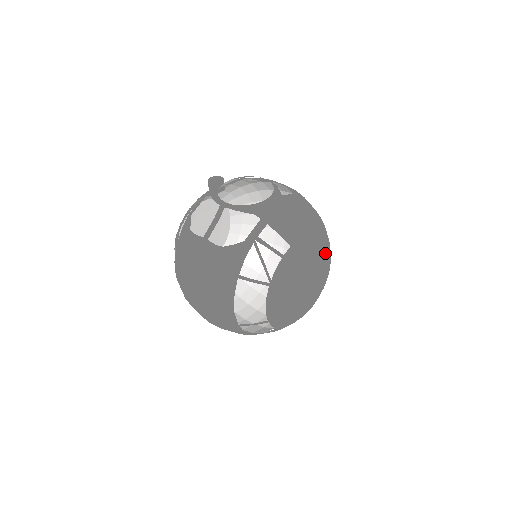
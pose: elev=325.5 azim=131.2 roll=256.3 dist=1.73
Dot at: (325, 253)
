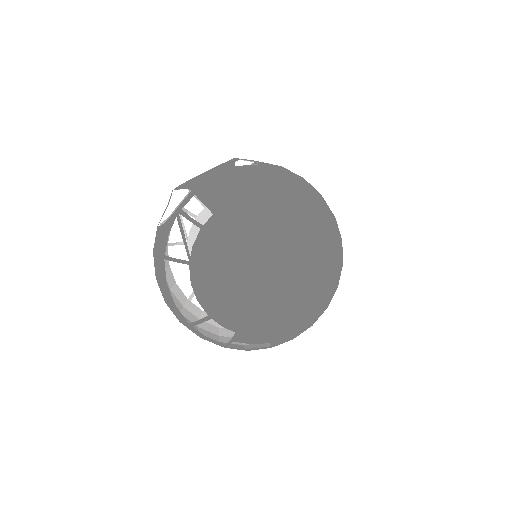
Dot at: (289, 228)
